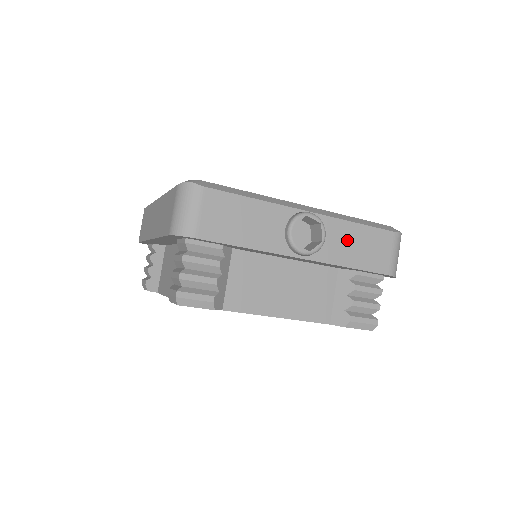
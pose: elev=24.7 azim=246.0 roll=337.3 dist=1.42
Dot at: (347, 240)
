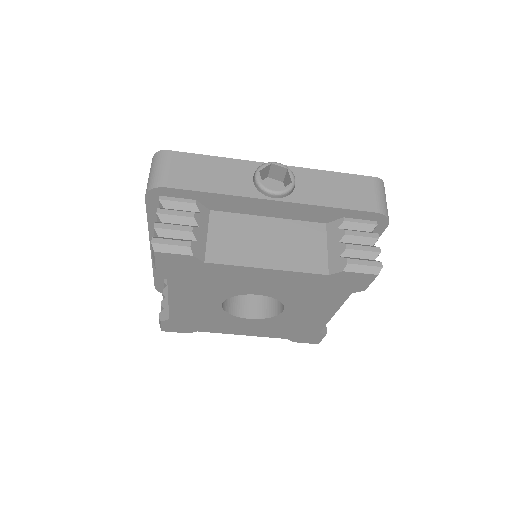
Dot at: (321, 184)
